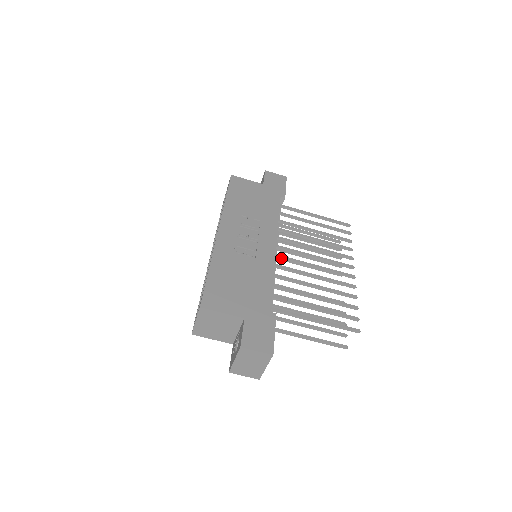
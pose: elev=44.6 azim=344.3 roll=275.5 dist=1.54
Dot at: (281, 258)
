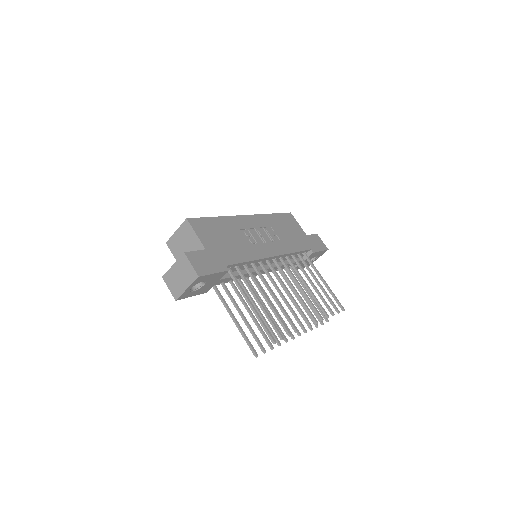
Dot at: (270, 266)
